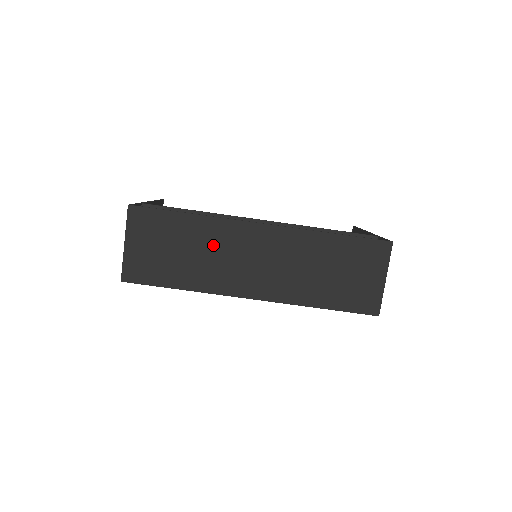
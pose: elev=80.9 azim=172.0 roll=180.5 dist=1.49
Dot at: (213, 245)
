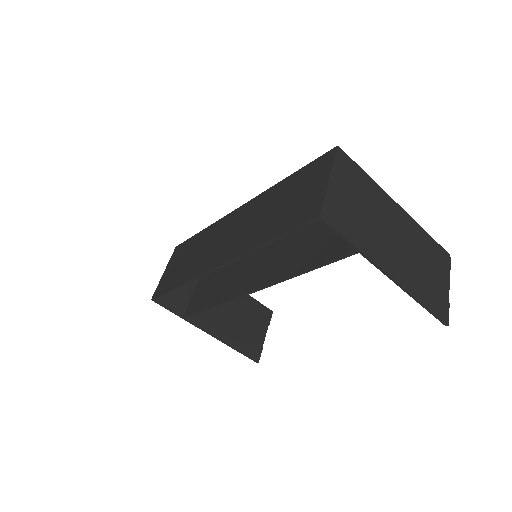
Dot at: (207, 242)
